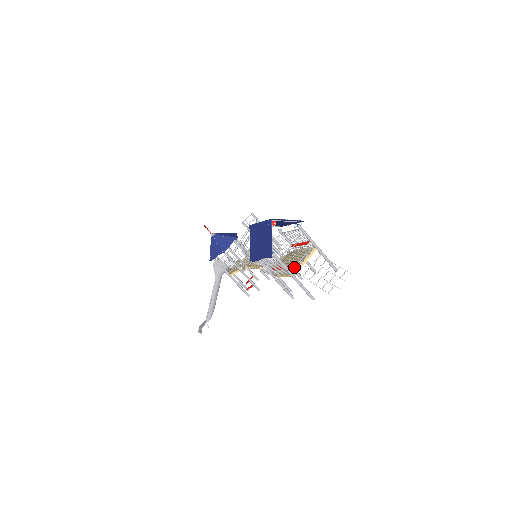
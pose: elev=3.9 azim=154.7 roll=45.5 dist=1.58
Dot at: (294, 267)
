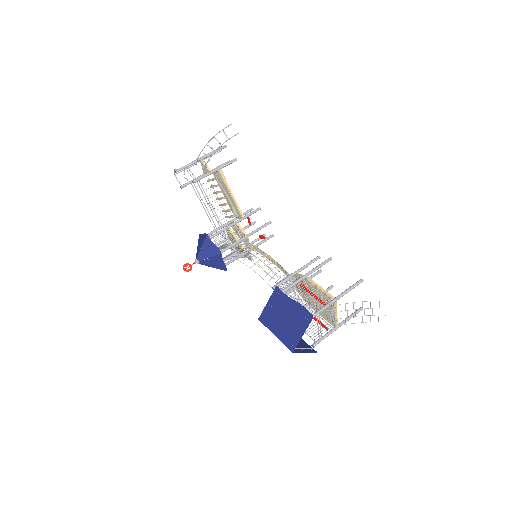
Dot at: (333, 326)
